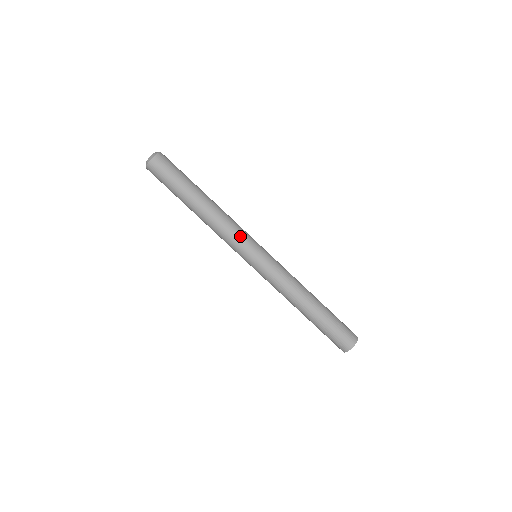
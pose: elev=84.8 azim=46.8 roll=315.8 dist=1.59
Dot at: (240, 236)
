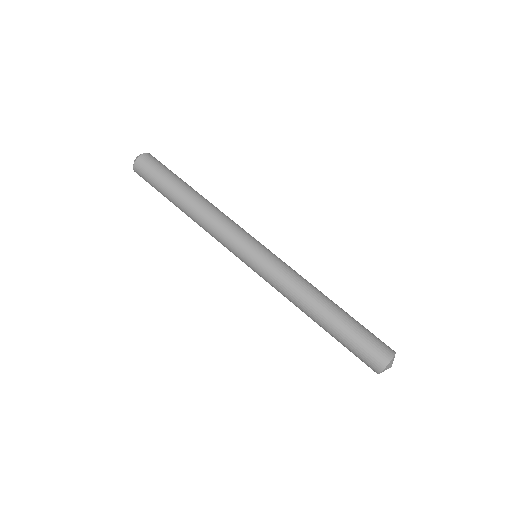
Dot at: occluded
